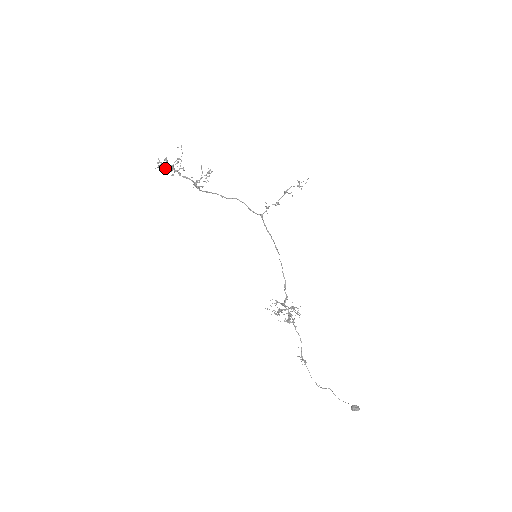
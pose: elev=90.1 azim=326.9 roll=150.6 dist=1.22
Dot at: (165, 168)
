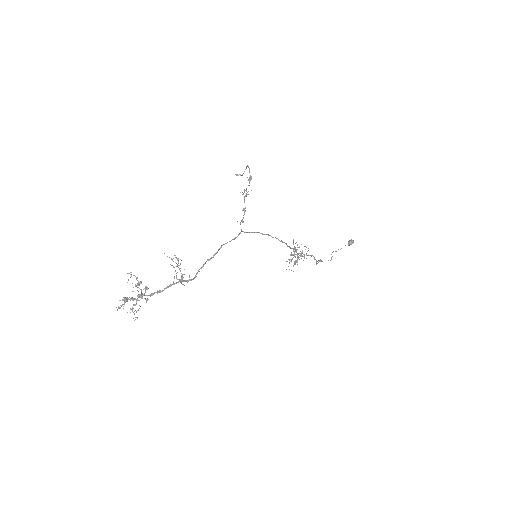
Dot at: (133, 305)
